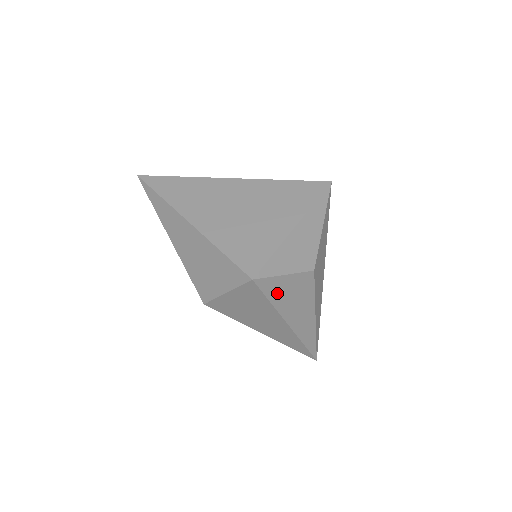
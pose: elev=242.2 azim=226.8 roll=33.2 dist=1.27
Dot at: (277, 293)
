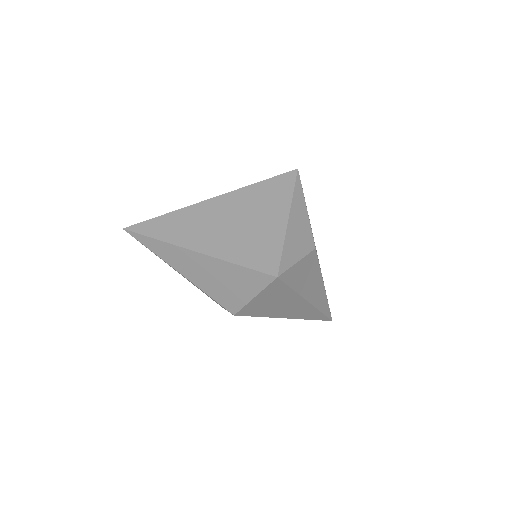
Dot at: (295, 280)
